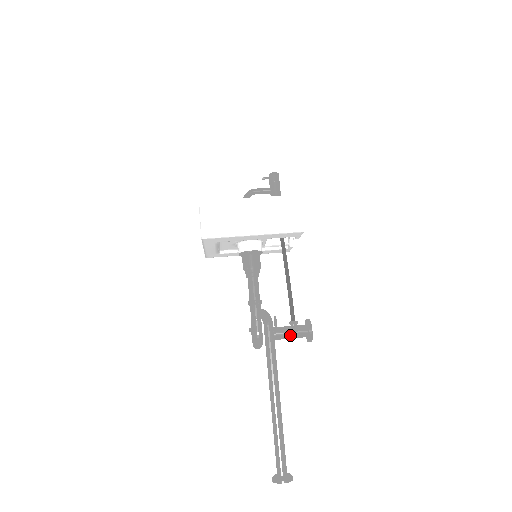
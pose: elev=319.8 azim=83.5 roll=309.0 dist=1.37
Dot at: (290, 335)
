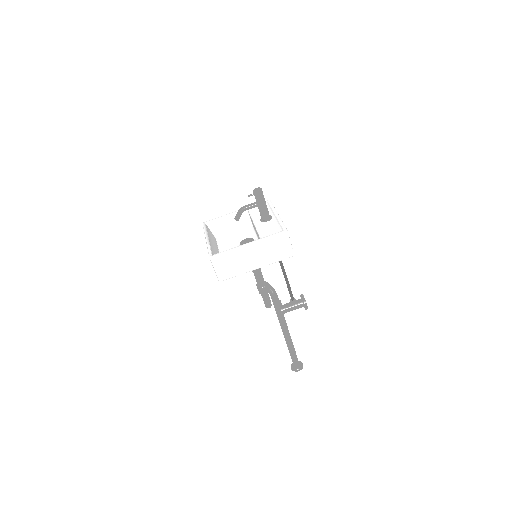
Dot at: (292, 310)
